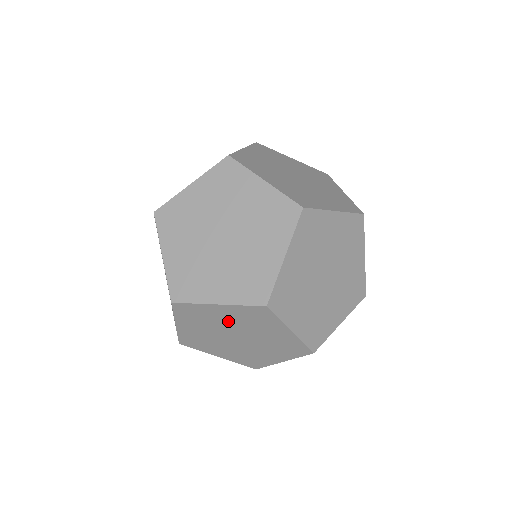
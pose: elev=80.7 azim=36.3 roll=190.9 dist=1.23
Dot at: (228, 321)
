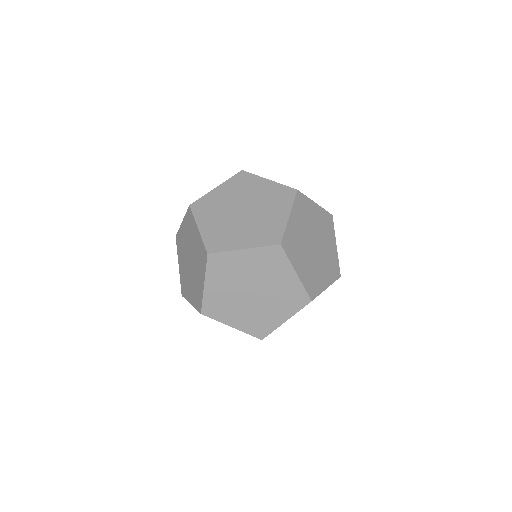
Dot at: (249, 270)
